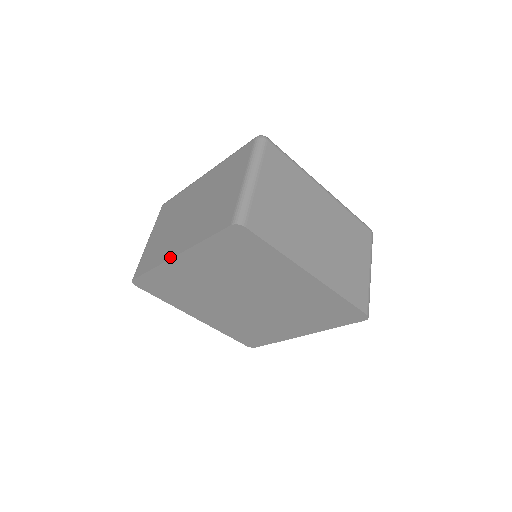
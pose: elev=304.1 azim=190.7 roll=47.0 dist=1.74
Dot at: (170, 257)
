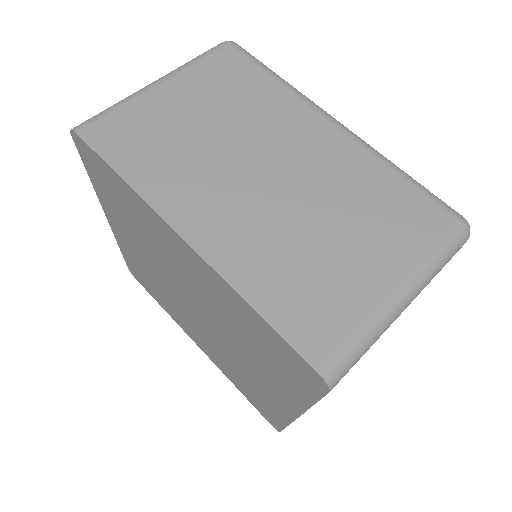
Dot at: (174, 223)
